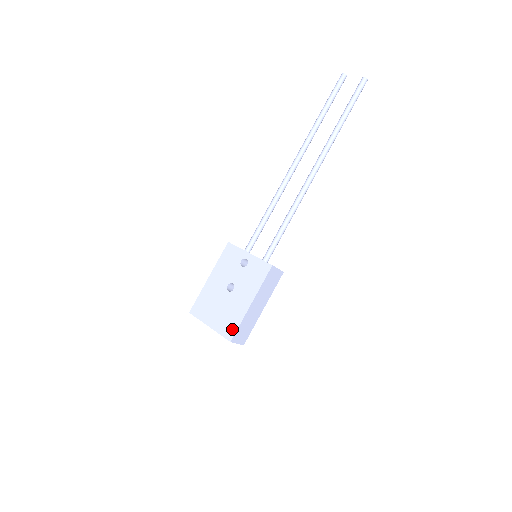
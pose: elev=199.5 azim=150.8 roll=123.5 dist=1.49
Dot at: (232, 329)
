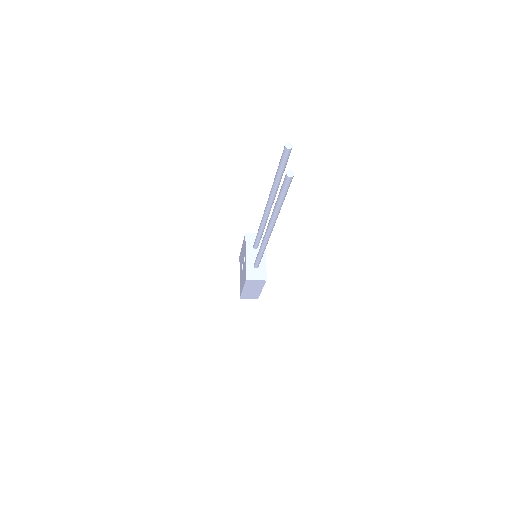
Dot at: (240, 293)
